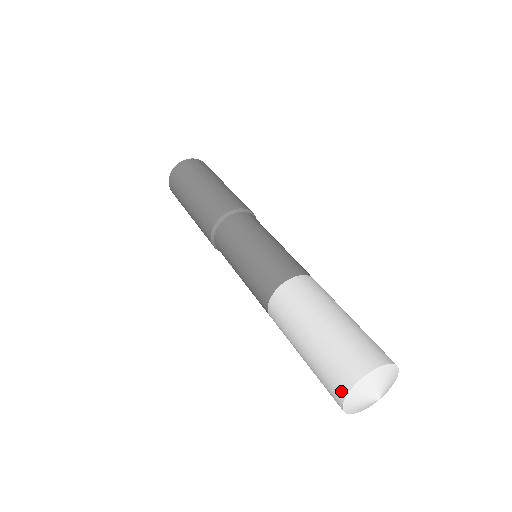
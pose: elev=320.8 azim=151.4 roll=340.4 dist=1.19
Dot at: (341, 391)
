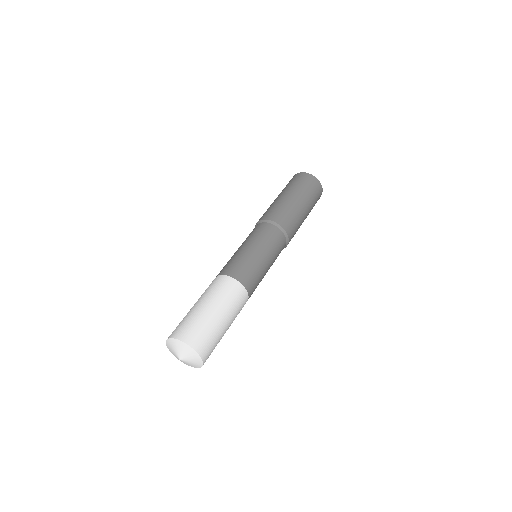
Dot at: occluded
